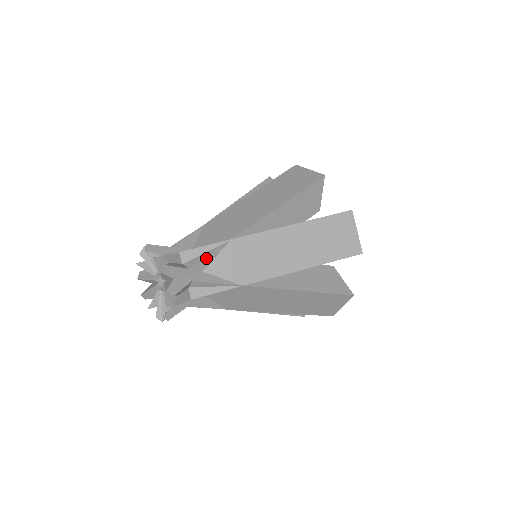
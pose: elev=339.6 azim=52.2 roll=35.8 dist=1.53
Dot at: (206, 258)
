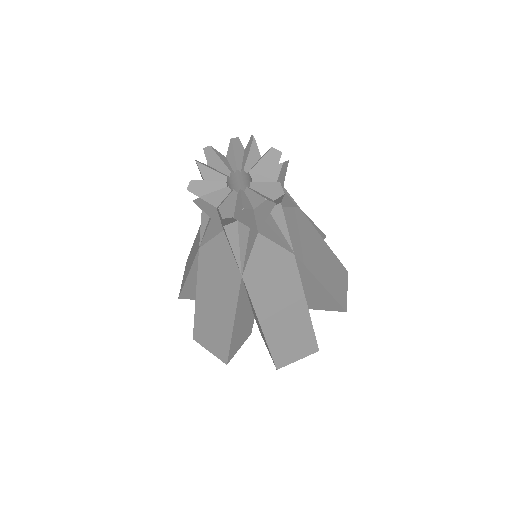
Dot at: (288, 199)
